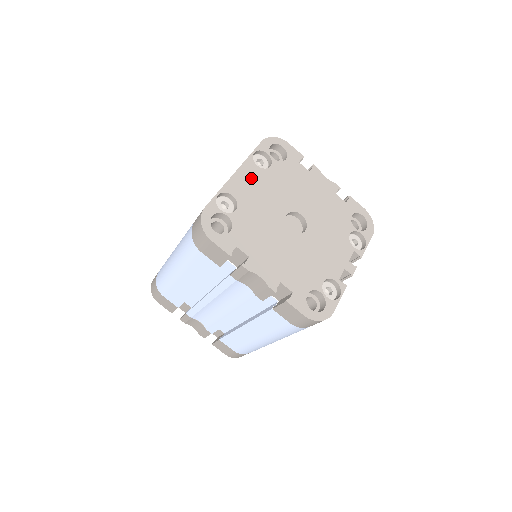
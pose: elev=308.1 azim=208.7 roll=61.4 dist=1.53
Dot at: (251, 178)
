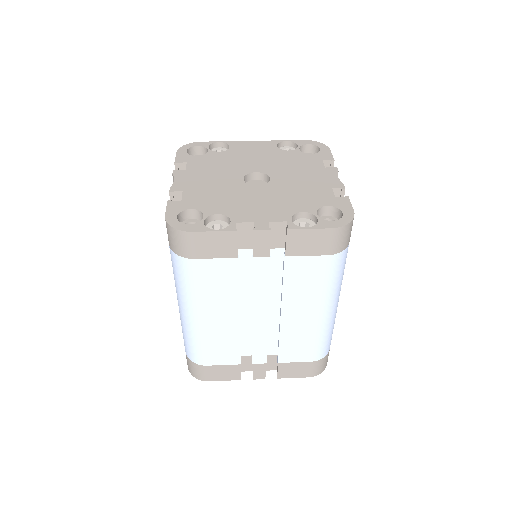
Dot at: (260, 148)
